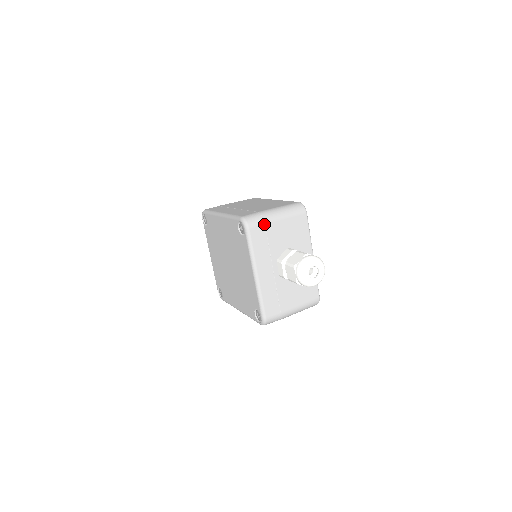
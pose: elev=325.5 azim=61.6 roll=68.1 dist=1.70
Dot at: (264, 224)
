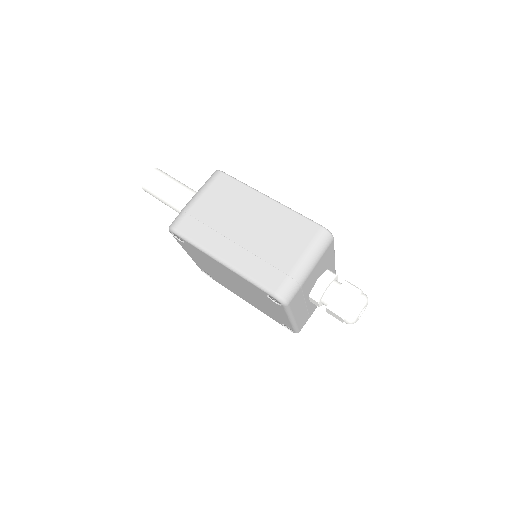
Dot at: (300, 288)
